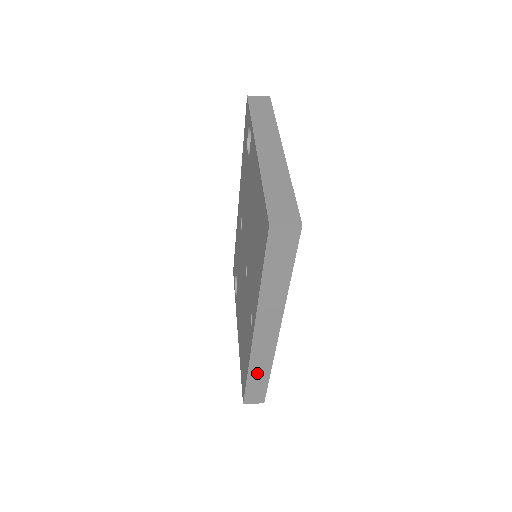
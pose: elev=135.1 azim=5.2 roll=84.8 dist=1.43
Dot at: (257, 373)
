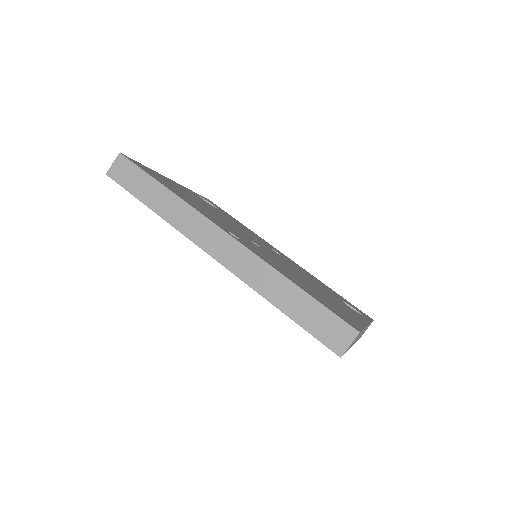
Dot at: (280, 295)
